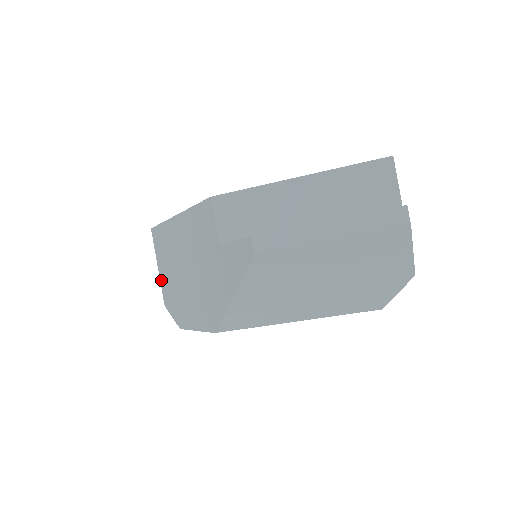
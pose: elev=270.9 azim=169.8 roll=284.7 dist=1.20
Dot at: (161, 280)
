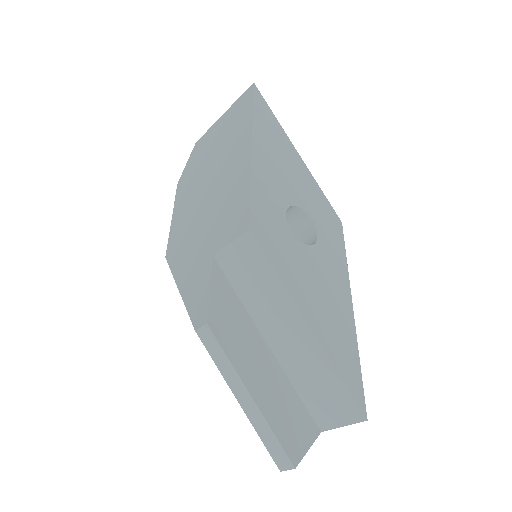
Dot at: (213, 127)
